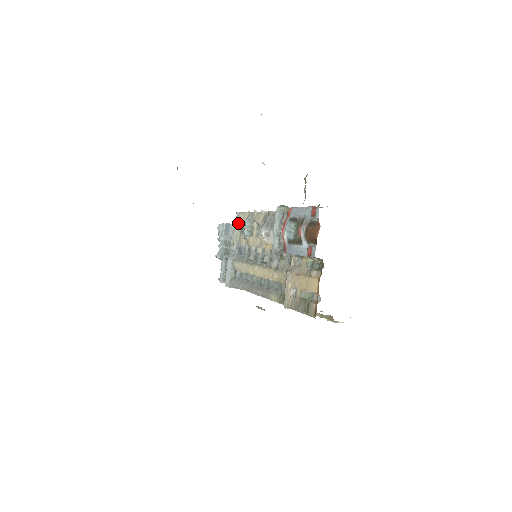
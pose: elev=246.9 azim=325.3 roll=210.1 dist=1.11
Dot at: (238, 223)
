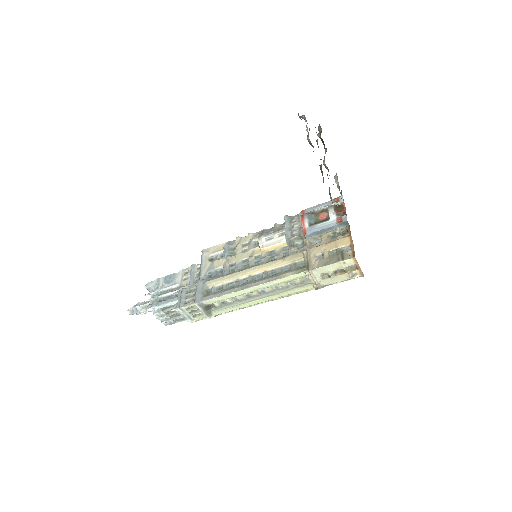
Dot at: (207, 256)
